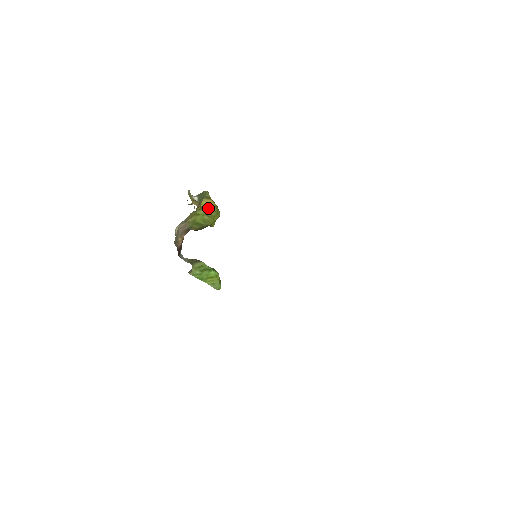
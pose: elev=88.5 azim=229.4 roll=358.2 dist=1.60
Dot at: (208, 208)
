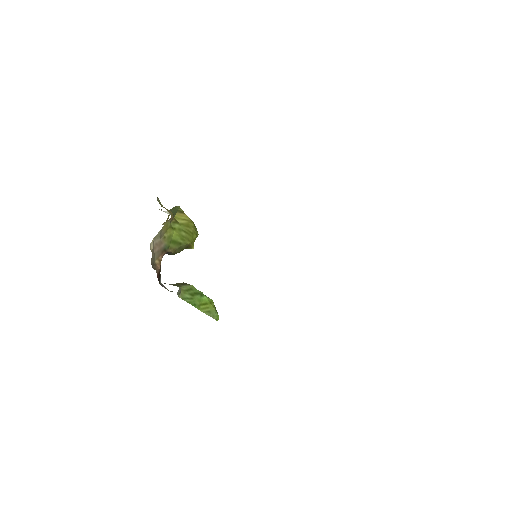
Dot at: (184, 222)
